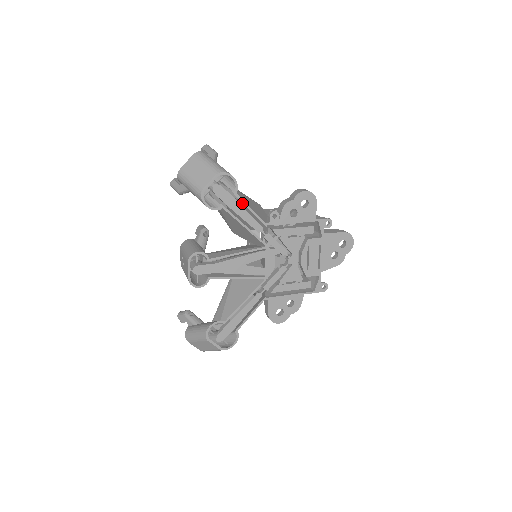
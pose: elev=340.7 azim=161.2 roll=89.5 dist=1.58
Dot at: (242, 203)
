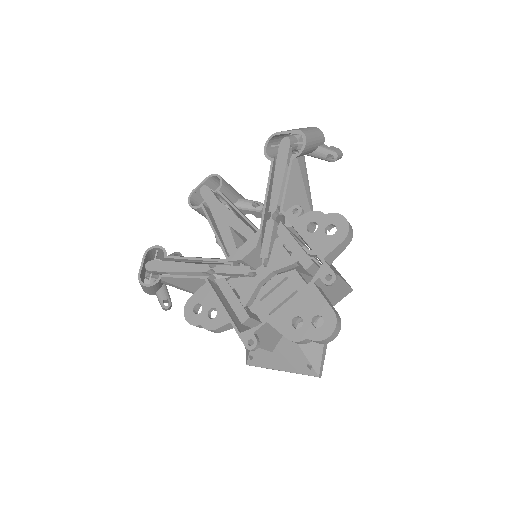
Dot at: occluded
